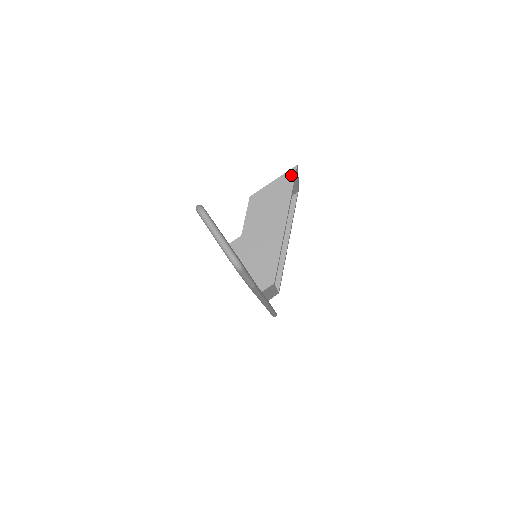
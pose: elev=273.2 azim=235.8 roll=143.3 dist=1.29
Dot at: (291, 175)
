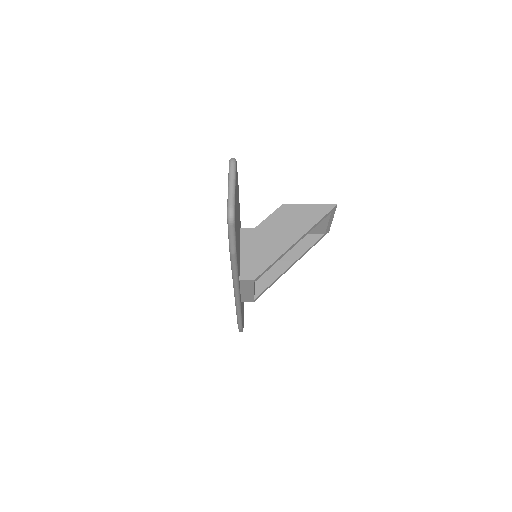
Dot at: (327, 209)
